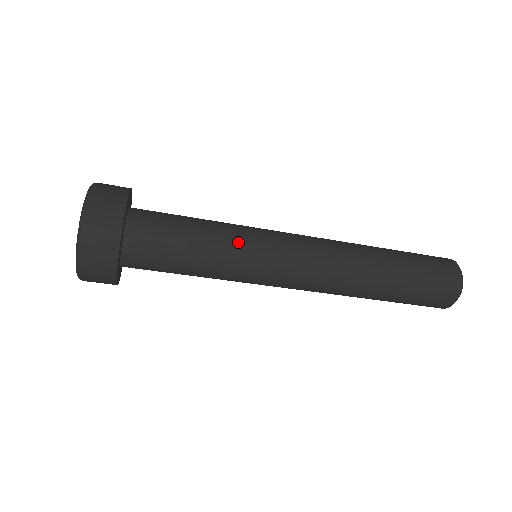
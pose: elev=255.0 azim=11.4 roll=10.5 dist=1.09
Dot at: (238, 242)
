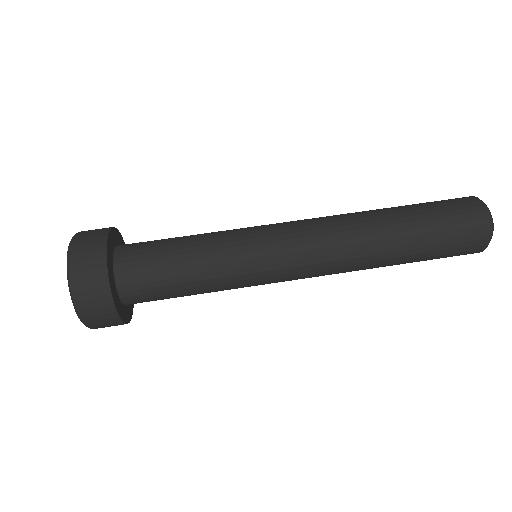
Dot at: (230, 257)
